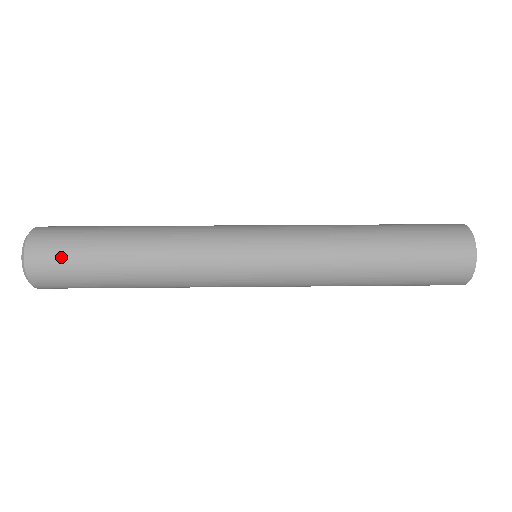
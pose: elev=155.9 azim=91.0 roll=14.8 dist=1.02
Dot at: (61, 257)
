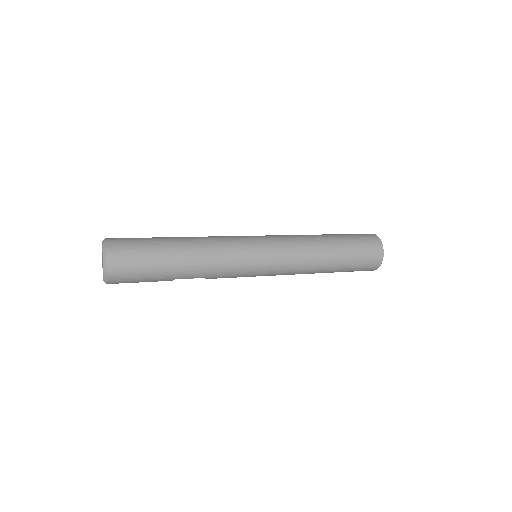
Dot at: (134, 253)
